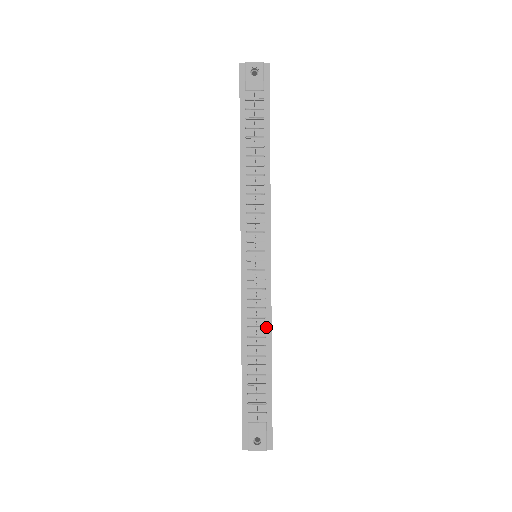
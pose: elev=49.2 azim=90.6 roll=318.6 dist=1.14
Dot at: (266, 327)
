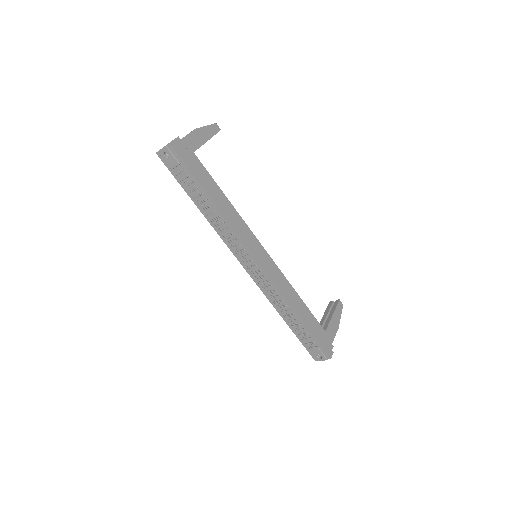
Dot at: (283, 300)
